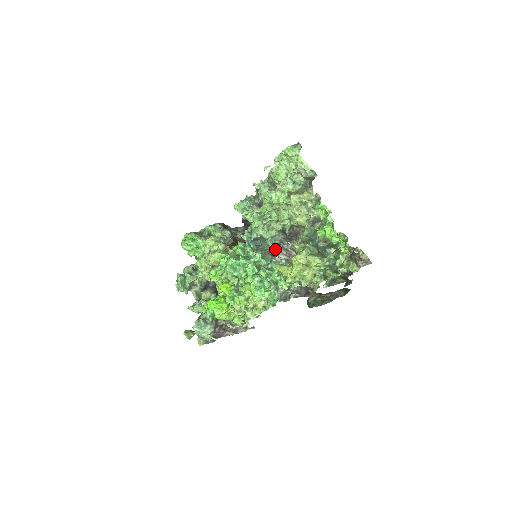
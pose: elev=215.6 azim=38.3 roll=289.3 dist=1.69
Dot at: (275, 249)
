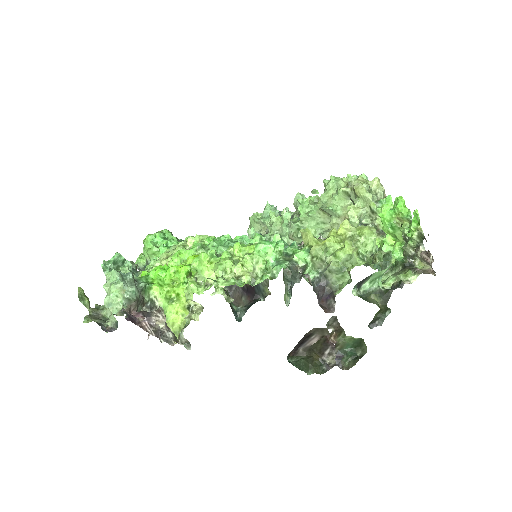
Dot at: occluded
